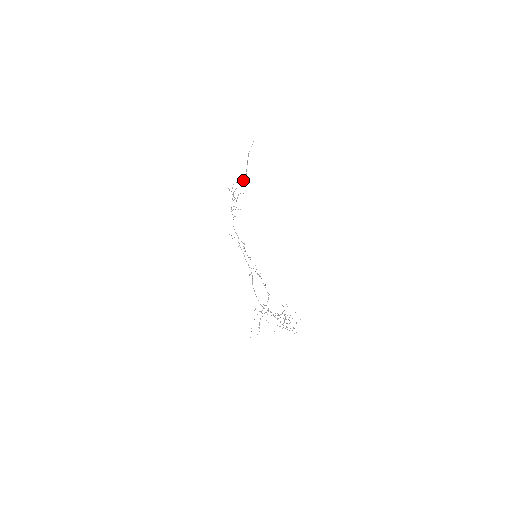
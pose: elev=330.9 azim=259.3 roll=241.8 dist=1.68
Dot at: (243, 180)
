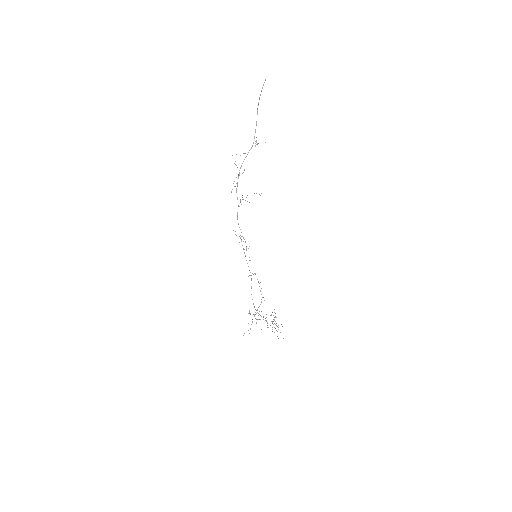
Dot at: (251, 148)
